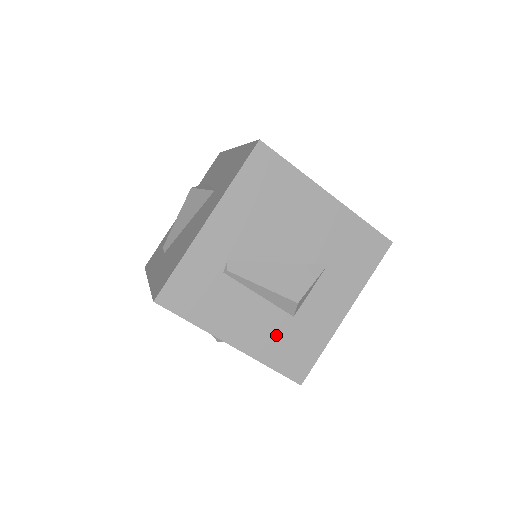
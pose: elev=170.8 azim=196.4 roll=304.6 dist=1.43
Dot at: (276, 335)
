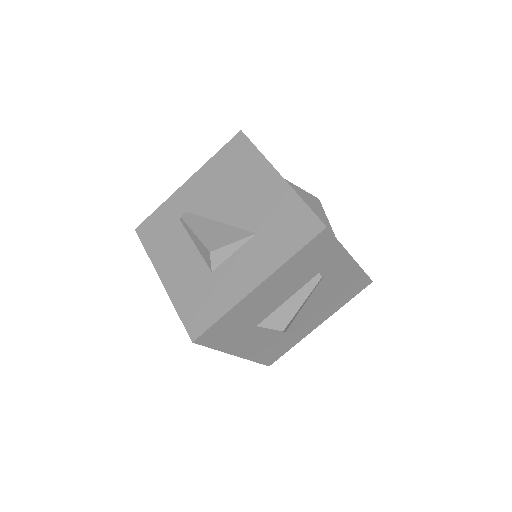
Dot at: (193, 284)
